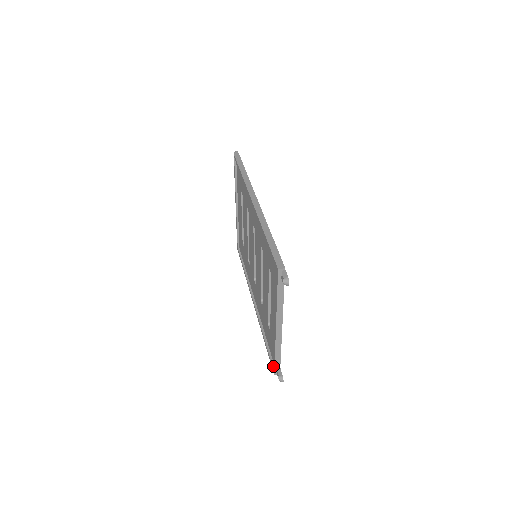
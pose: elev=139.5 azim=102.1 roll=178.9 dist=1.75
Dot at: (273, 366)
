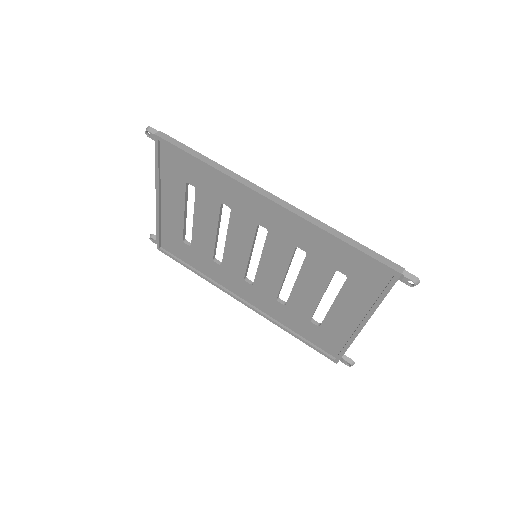
Dot at: (331, 356)
